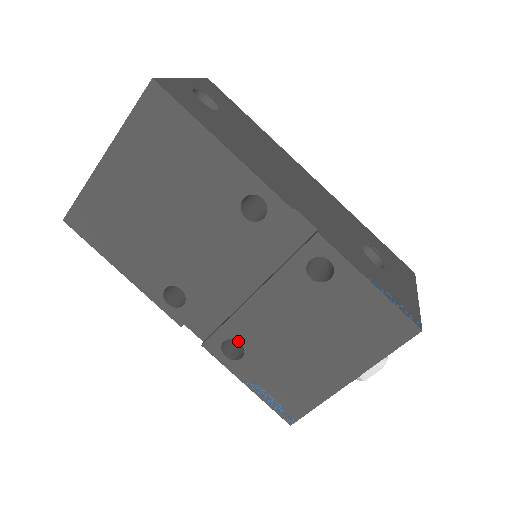
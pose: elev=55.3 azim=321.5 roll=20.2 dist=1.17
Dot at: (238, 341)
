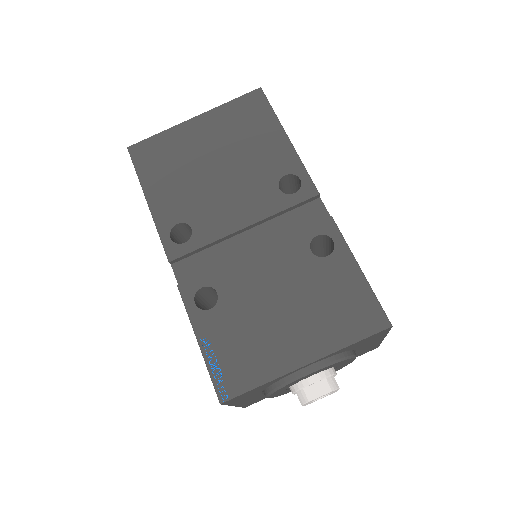
Dot at: (216, 291)
